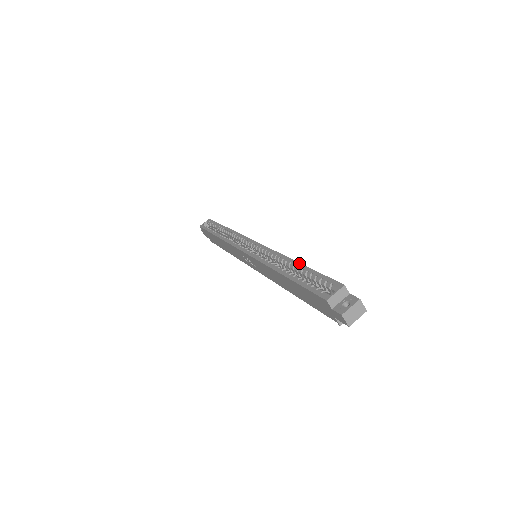
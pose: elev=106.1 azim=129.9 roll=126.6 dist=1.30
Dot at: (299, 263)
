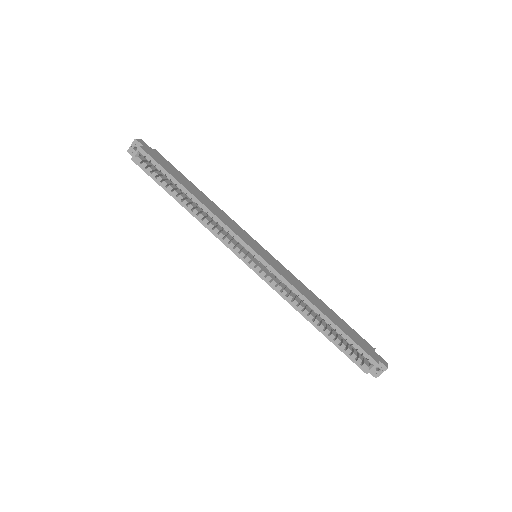
Dot at: (329, 320)
